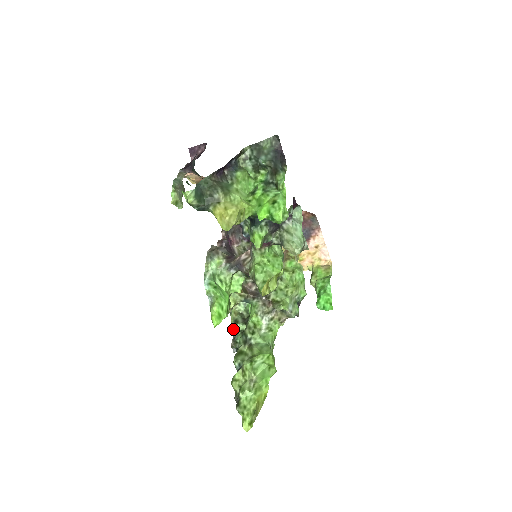
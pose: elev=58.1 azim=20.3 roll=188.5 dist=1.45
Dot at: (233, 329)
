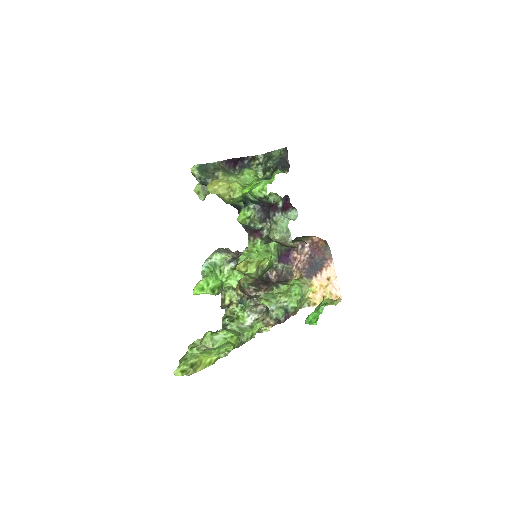
Dot at: (222, 324)
